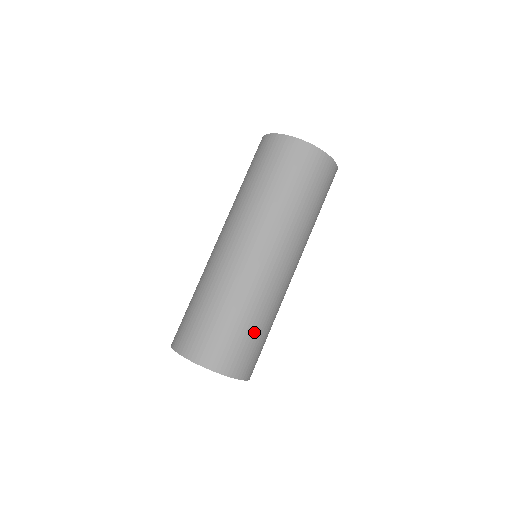
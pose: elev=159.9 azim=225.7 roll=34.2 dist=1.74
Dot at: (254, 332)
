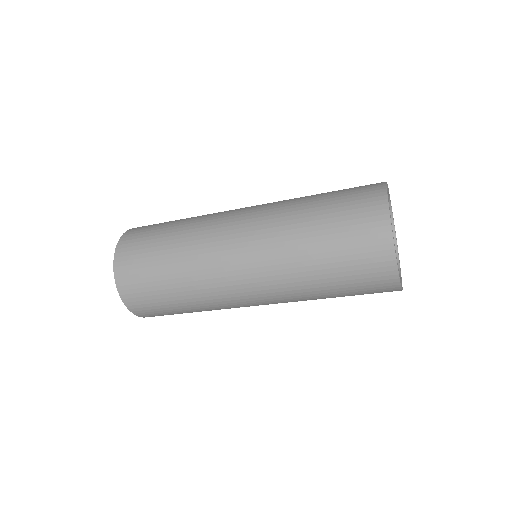
Dot at: (179, 309)
